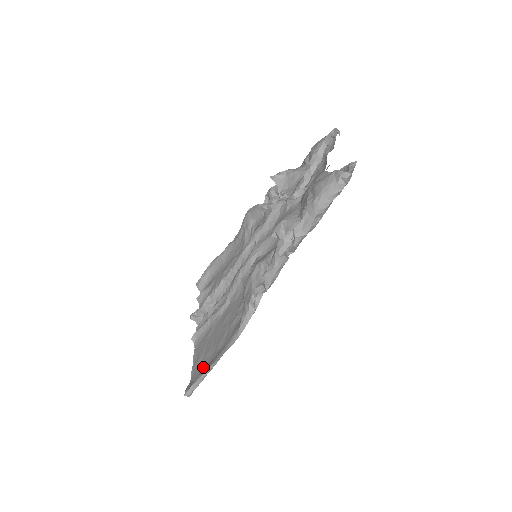
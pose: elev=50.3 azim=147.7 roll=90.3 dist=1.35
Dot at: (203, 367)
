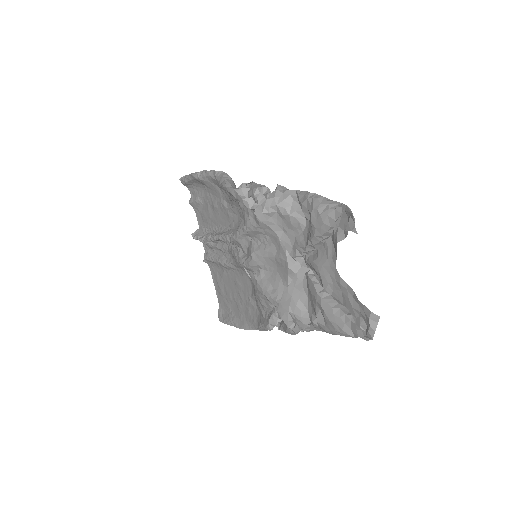
Dot at: (228, 309)
